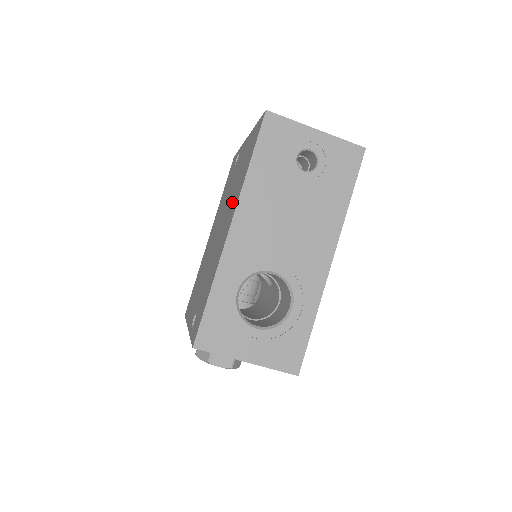
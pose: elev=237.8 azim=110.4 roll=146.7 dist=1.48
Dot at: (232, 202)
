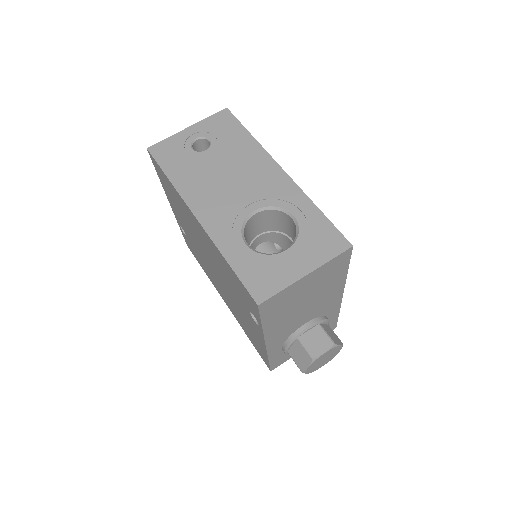
Dot at: (190, 222)
